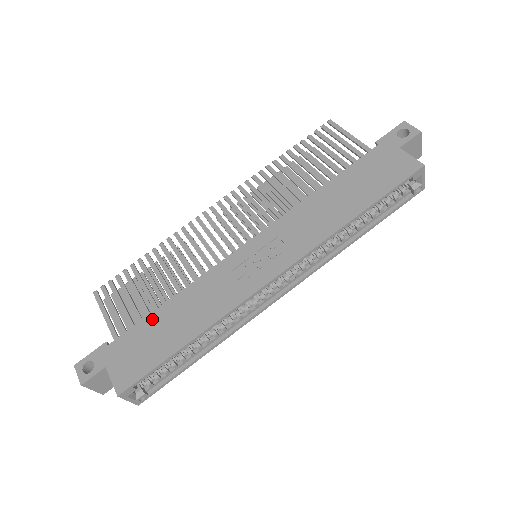
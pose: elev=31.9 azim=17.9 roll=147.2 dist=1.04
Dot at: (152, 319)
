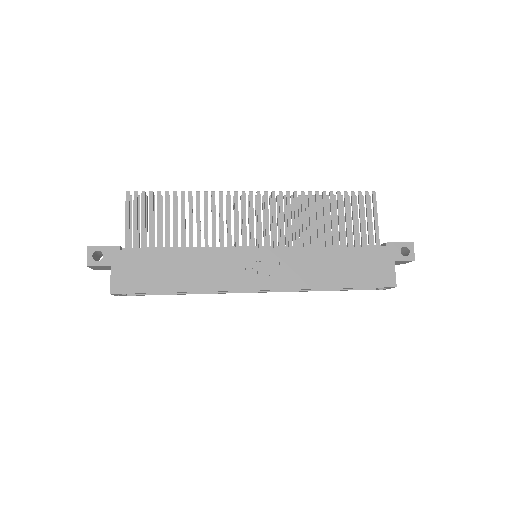
Dot at: (161, 255)
